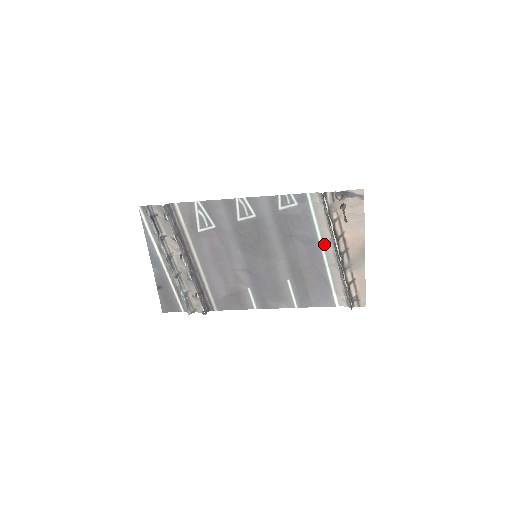
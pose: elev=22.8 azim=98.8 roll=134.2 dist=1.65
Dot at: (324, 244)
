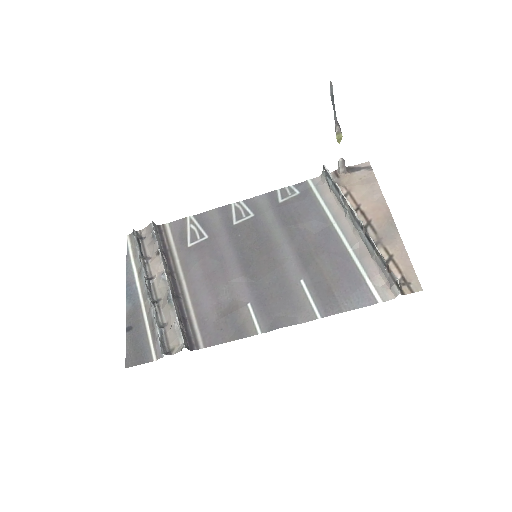
Dot at: (339, 225)
